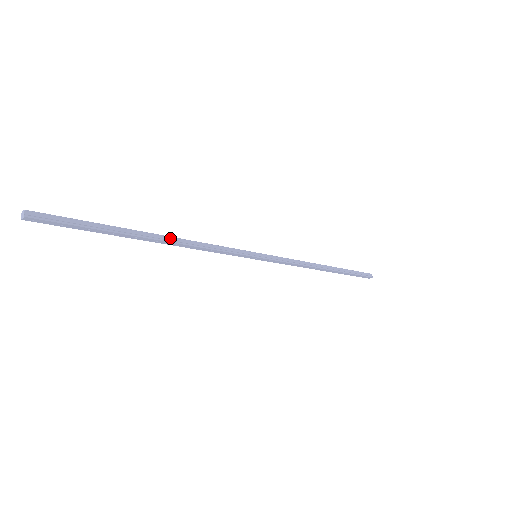
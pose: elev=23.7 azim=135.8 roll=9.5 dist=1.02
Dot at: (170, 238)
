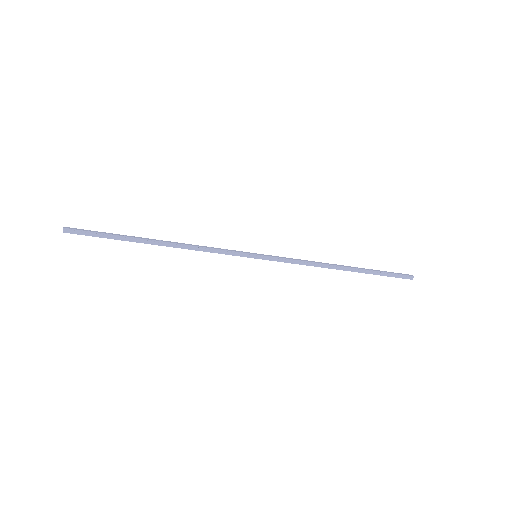
Dot at: (170, 243)
